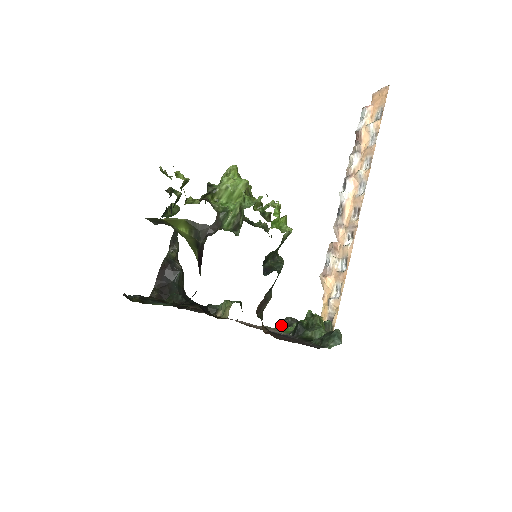
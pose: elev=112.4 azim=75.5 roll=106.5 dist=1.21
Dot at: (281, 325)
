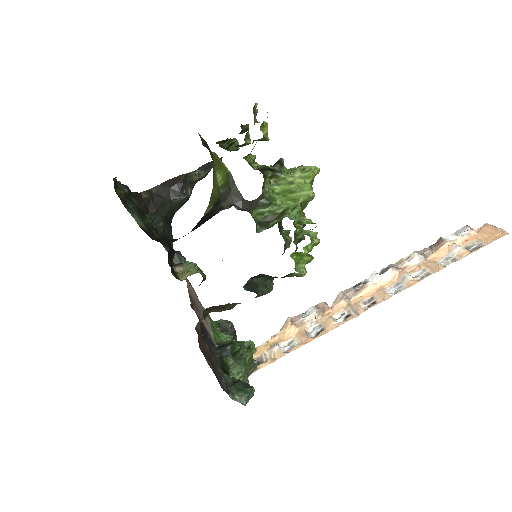
Dot at: (219, 322)
